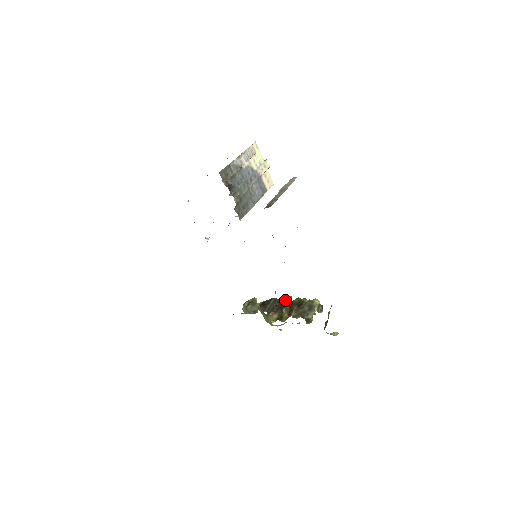
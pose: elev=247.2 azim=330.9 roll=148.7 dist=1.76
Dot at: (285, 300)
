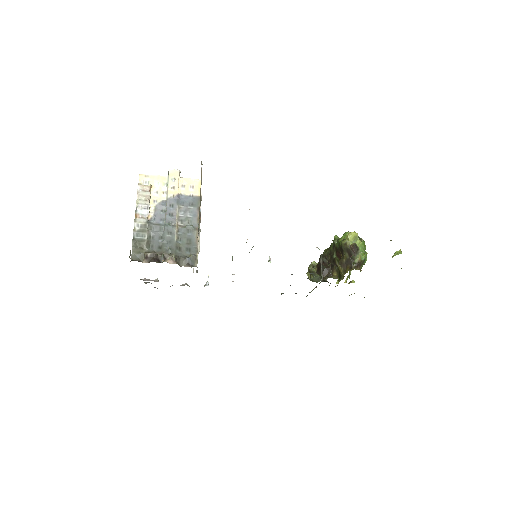
Dot at: (332, 248)
